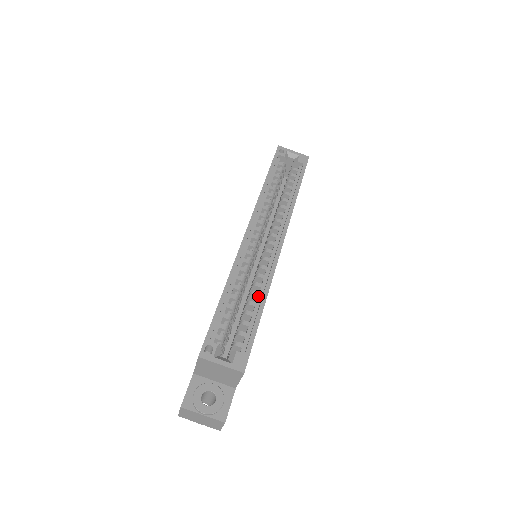
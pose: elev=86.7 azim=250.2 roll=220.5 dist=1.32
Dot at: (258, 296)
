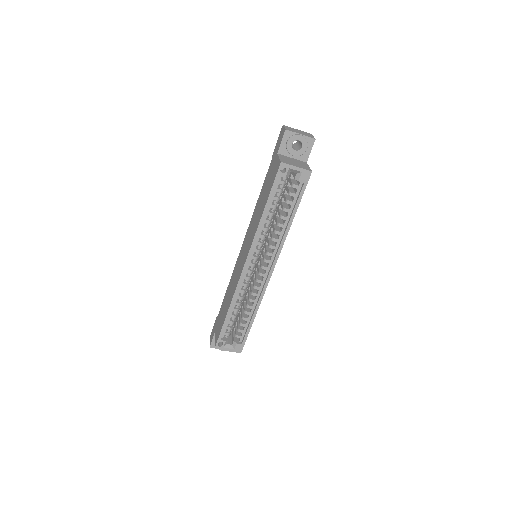
Dot at: (252, 308)
